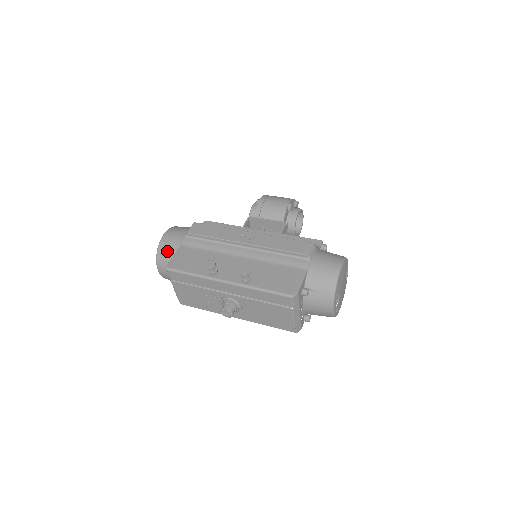
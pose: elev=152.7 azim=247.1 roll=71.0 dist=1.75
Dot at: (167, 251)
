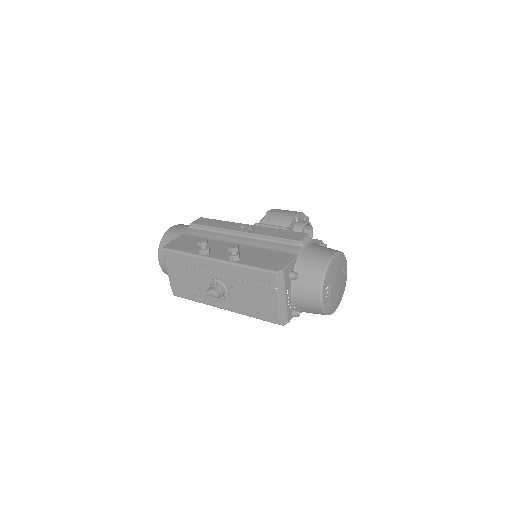
Dot at: (169, 240)
